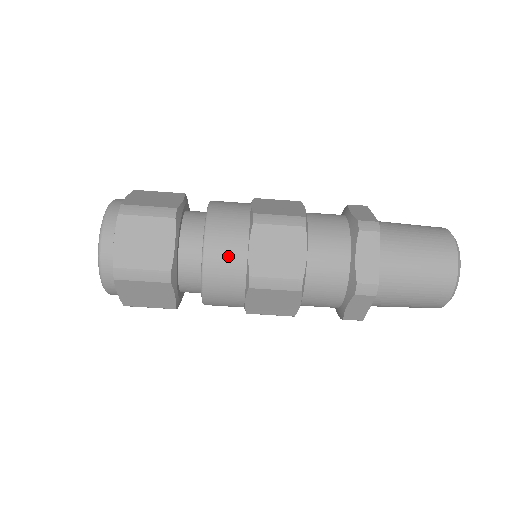
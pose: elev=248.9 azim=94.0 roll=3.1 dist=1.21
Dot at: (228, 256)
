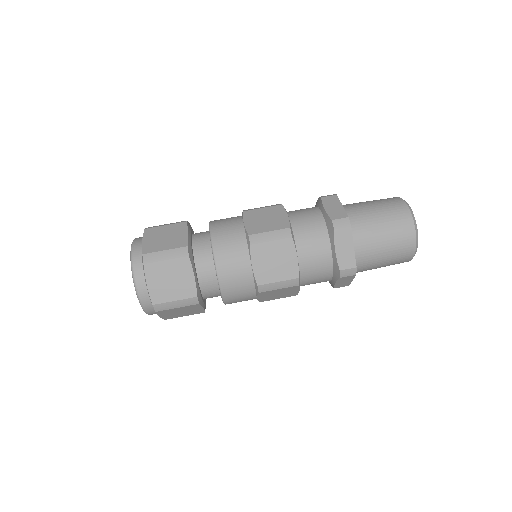
Dot at: (229, 230)
